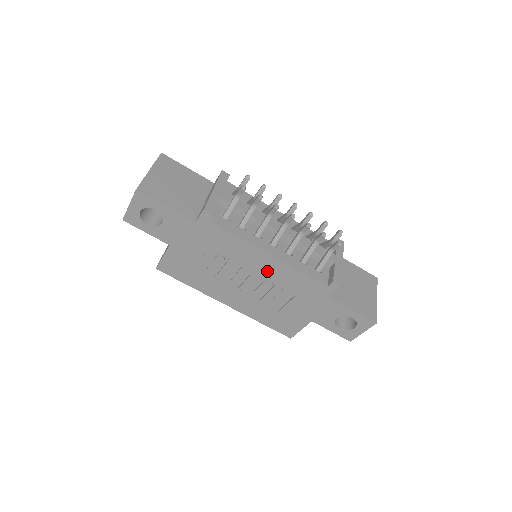
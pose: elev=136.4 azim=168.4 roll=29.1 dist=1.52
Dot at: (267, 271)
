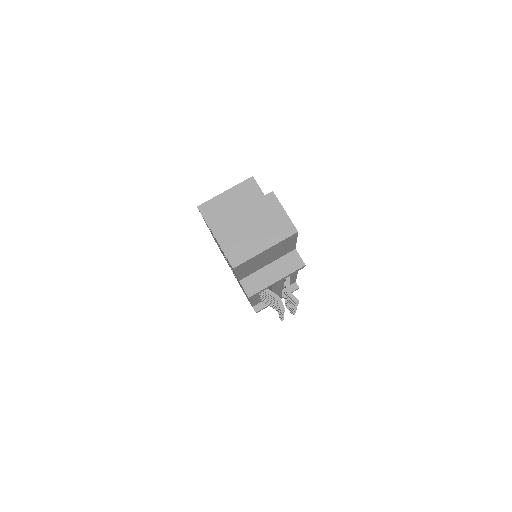
Dot at: occluded
